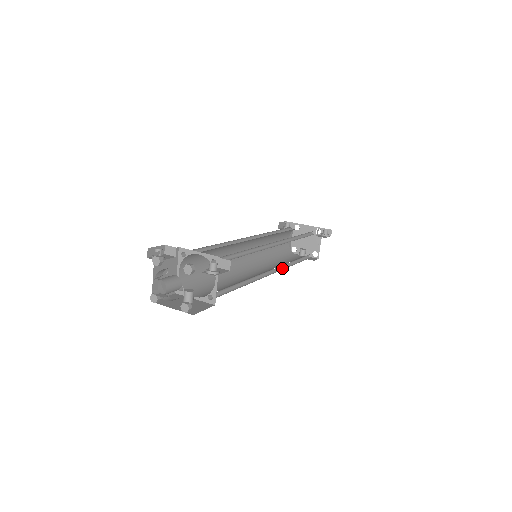
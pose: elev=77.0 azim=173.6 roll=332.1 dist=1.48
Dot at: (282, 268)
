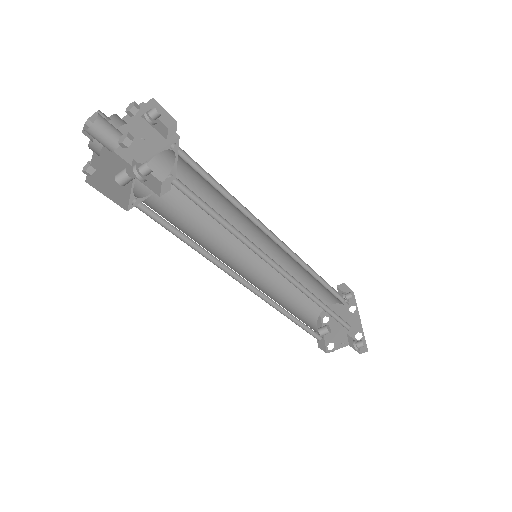
Dot at: (270, 302)
